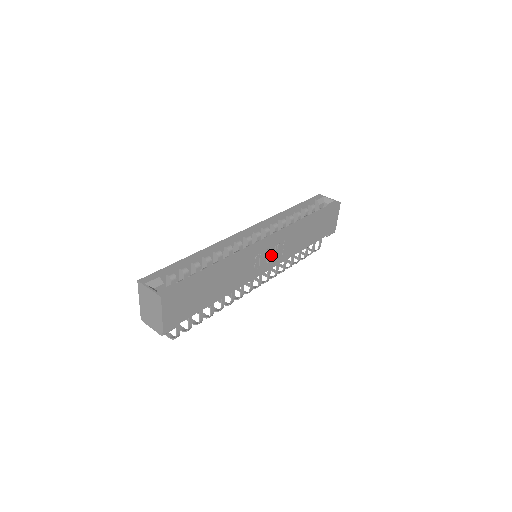
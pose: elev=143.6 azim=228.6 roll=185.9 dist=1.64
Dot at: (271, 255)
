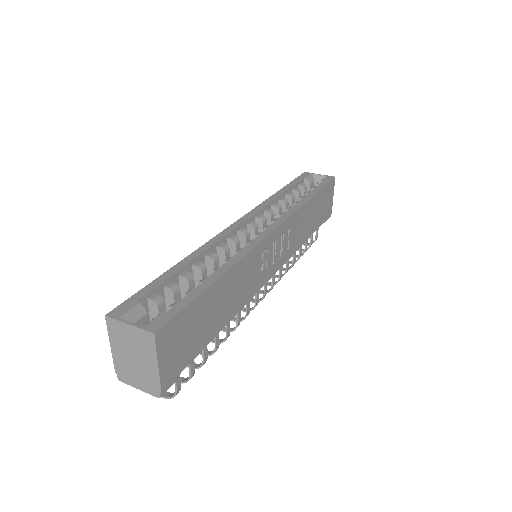
Dot at: (277, 251)
